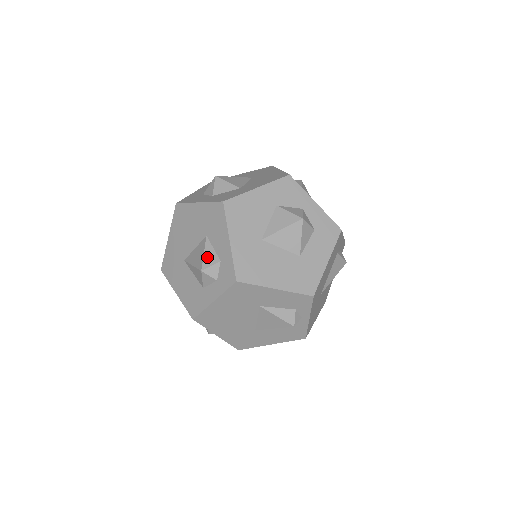
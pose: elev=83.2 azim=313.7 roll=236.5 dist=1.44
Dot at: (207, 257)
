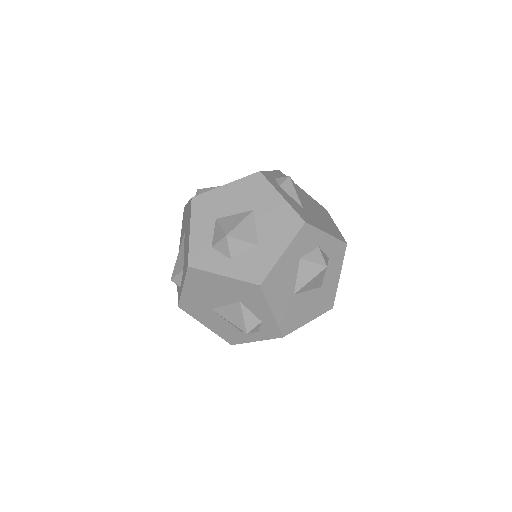
Dot at: (248, 321)
